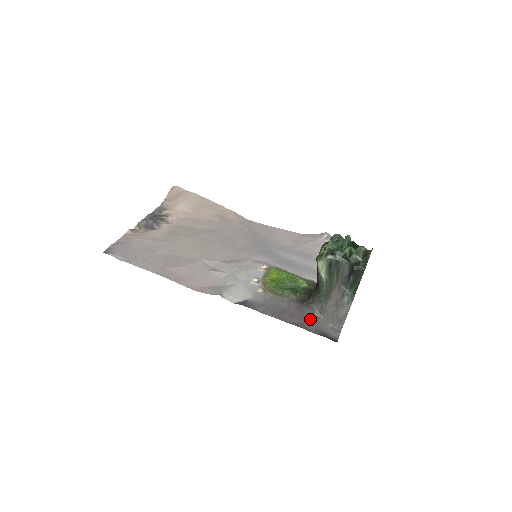
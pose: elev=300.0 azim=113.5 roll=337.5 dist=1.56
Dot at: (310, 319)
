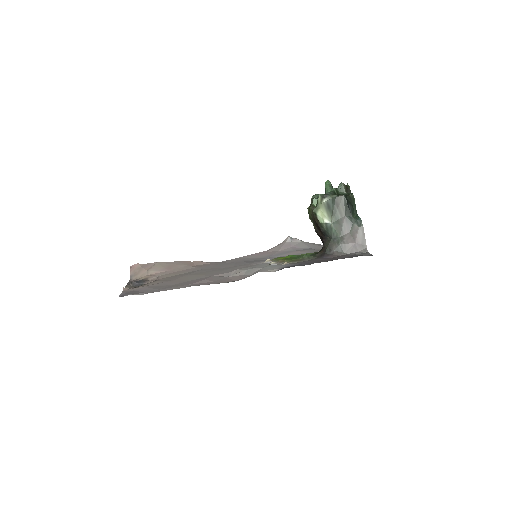
Dot at: (340, 257)
